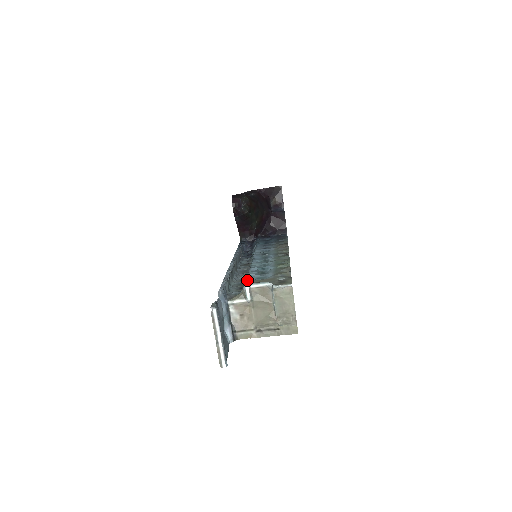
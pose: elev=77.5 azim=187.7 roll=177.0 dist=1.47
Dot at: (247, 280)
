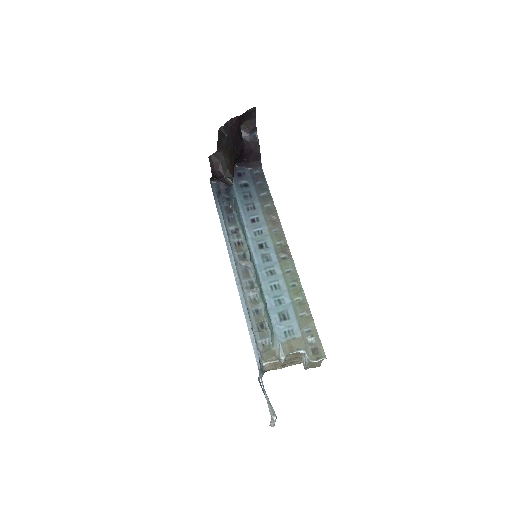
Dot at: (277, 340)
